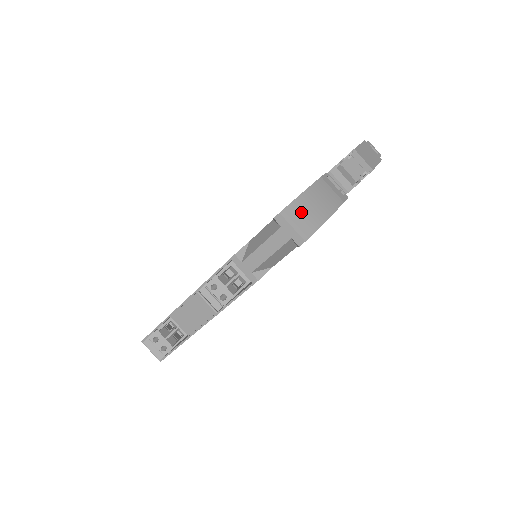
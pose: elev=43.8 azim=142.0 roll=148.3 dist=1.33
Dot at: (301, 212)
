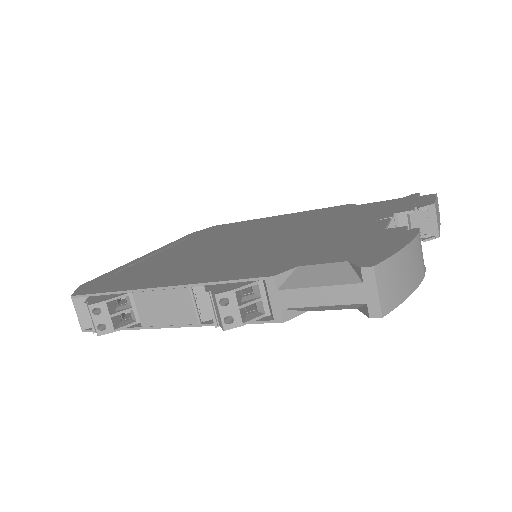
Dot at: (393, 275)
